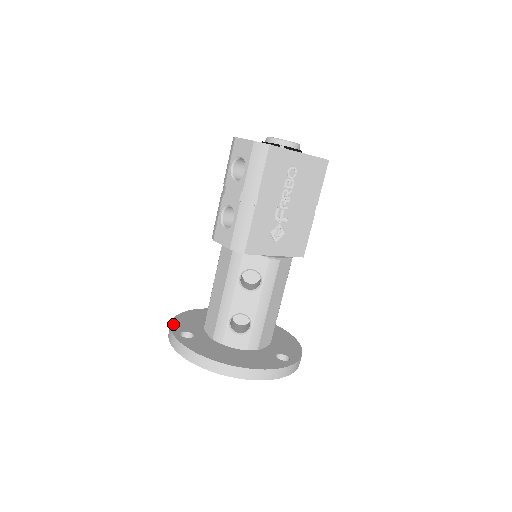
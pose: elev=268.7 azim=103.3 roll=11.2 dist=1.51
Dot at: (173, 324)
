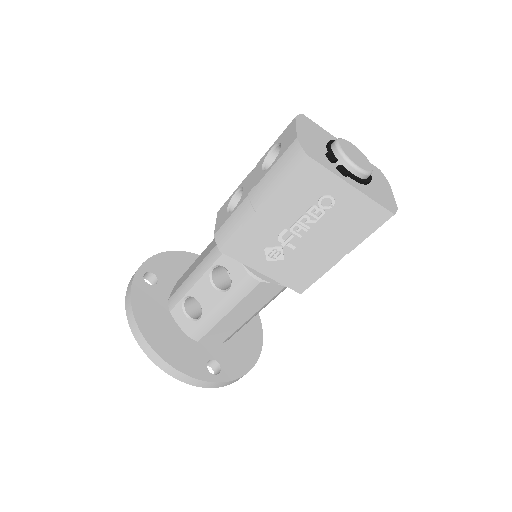
Dot at: (153, 258)
